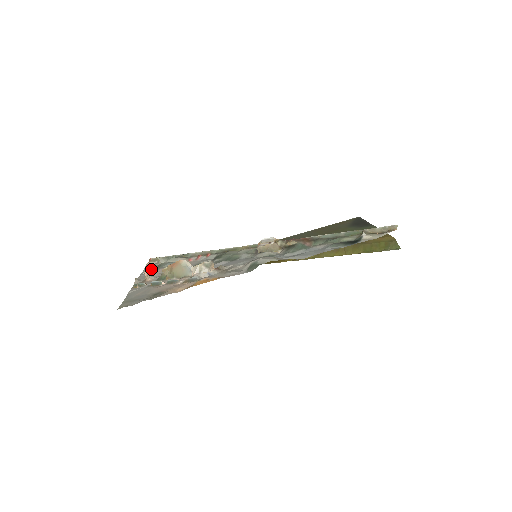
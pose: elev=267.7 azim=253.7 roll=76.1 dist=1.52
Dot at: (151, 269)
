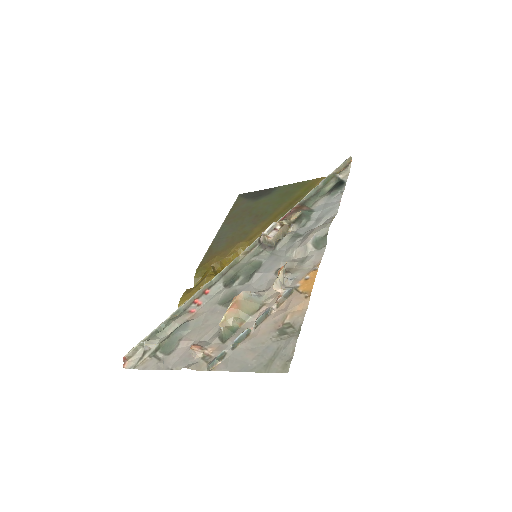
Dot at: (156, 359)
